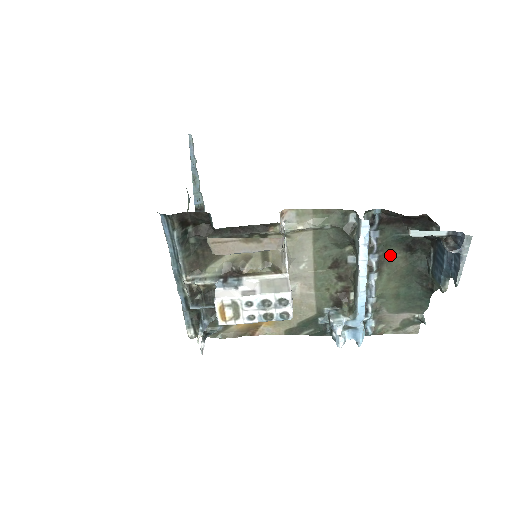
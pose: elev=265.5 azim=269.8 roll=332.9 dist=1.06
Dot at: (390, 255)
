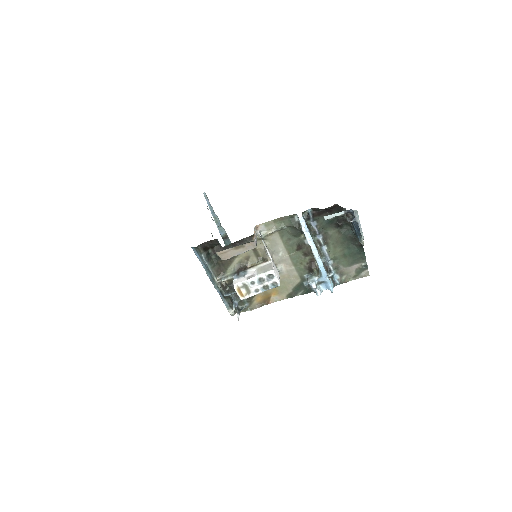
Dot at: (329, 233)
